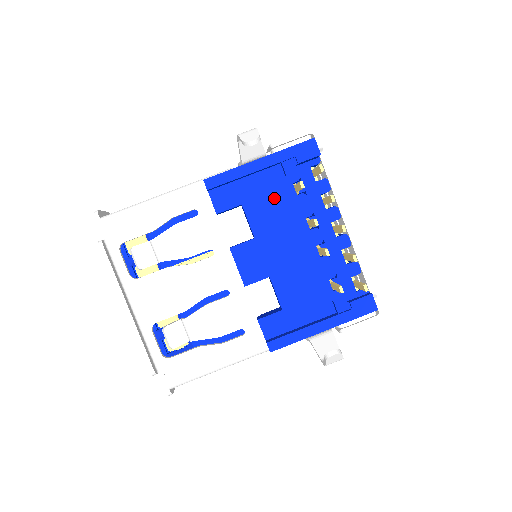
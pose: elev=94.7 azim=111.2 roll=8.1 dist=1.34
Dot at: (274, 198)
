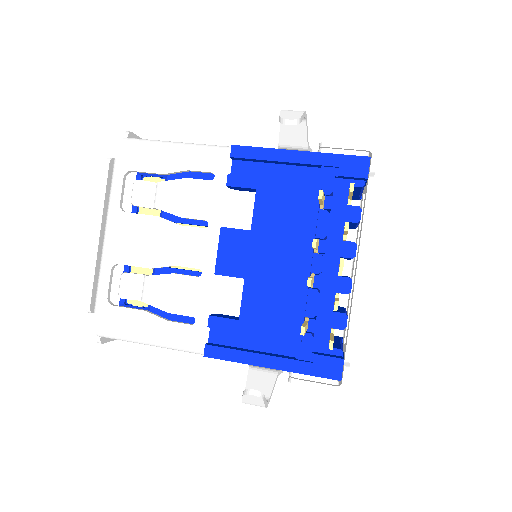
Dot at: (293, 199)
